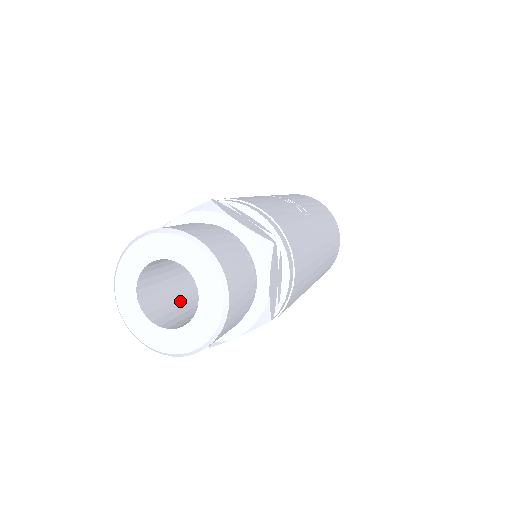
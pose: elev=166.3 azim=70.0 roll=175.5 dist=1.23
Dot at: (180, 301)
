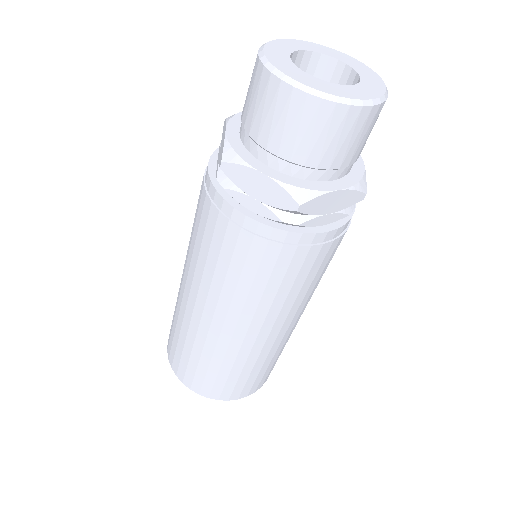
Dot at: occluded
